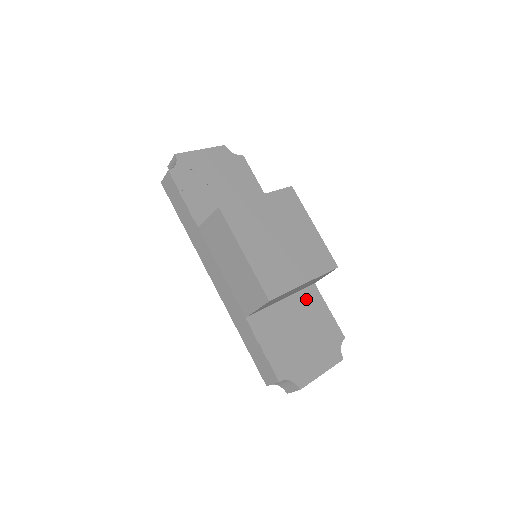
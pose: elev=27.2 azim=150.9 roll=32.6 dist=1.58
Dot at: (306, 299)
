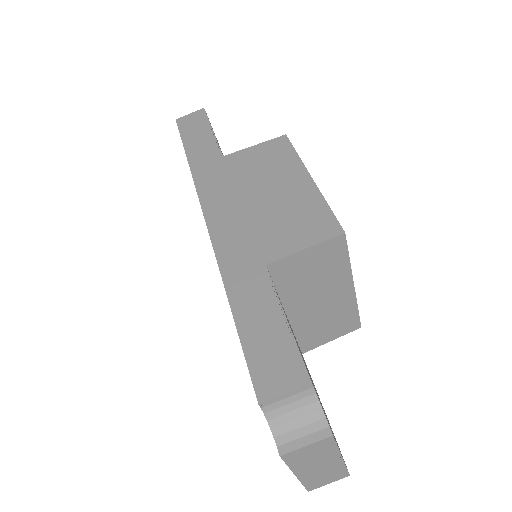
Dot at: occluded
